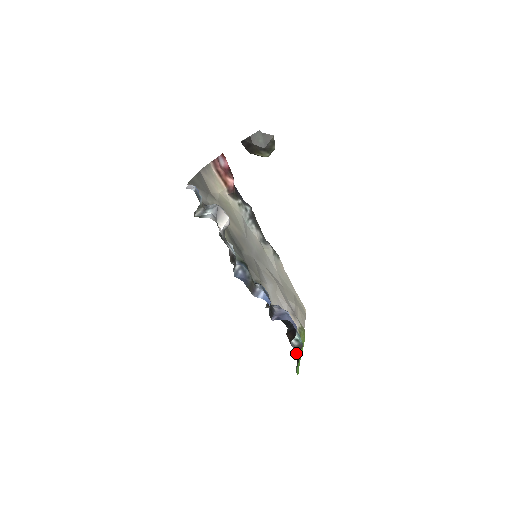
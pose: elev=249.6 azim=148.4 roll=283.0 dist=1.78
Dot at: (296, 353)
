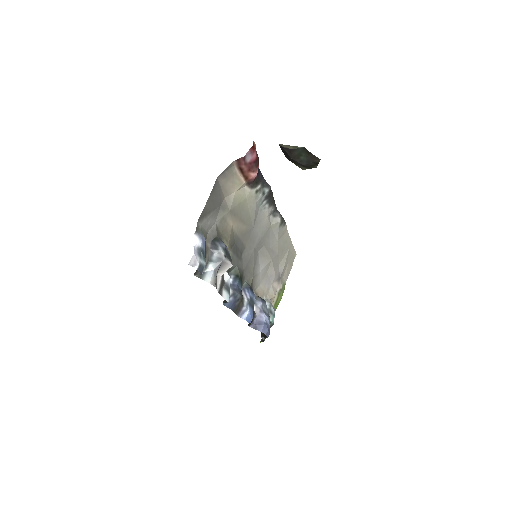
Dot at: occluded
